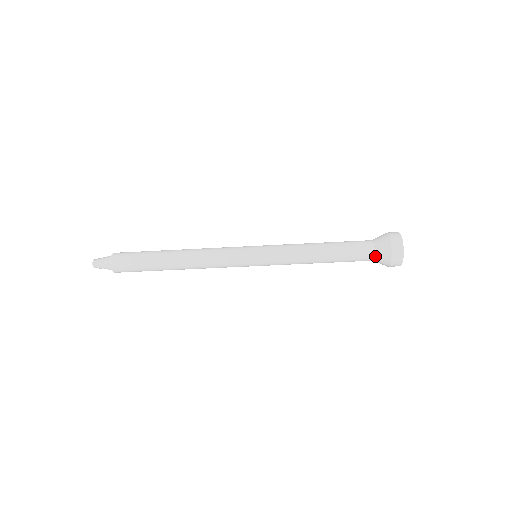
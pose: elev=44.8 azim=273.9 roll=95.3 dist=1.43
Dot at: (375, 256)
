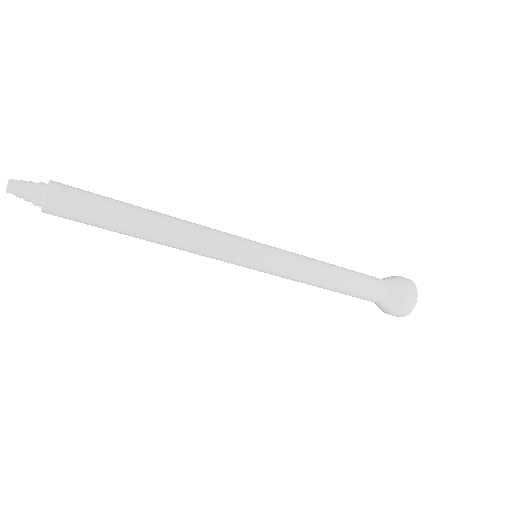
Dot at: (385, 298)
